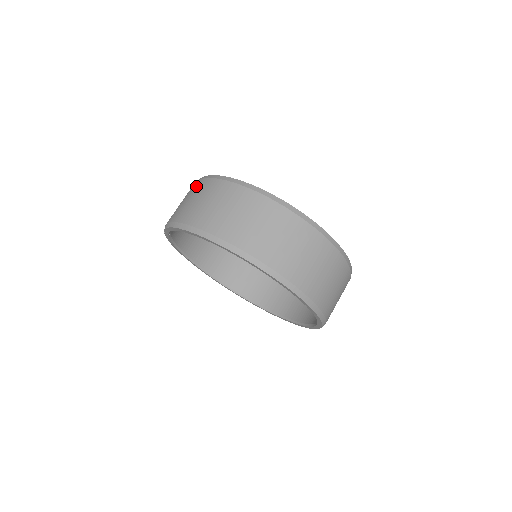
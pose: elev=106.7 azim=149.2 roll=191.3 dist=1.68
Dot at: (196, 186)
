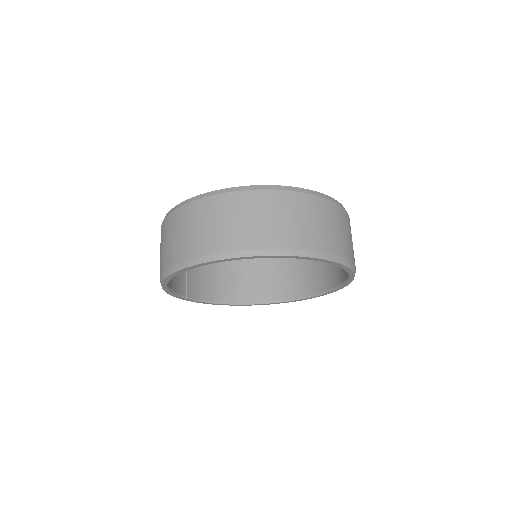
Dot at: occluded
